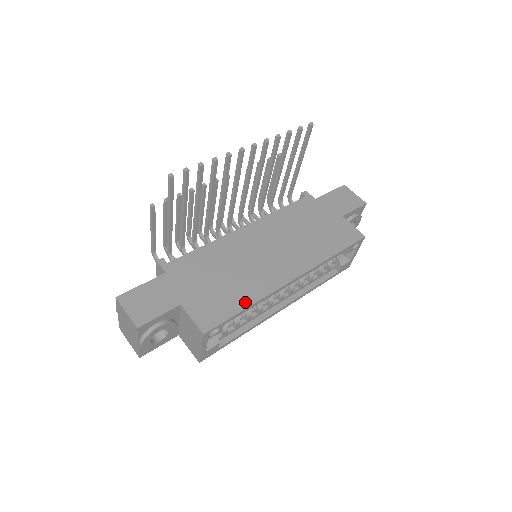
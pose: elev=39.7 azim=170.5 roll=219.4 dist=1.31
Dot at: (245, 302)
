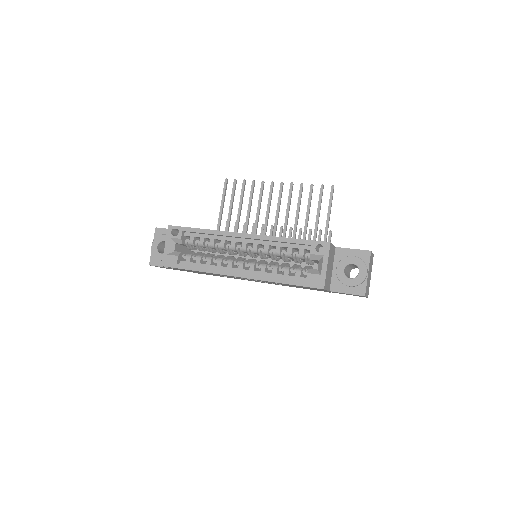
Dot at: (204, 229)
